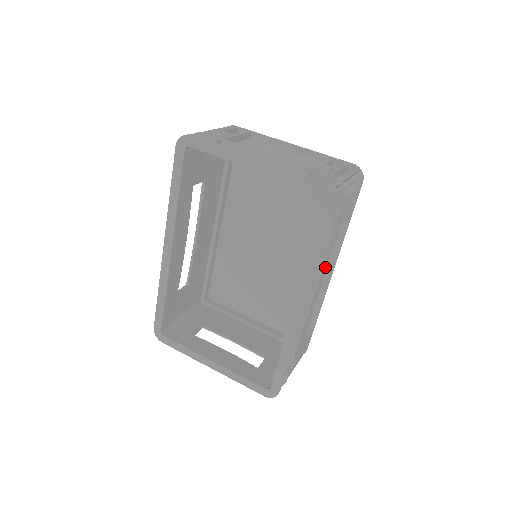
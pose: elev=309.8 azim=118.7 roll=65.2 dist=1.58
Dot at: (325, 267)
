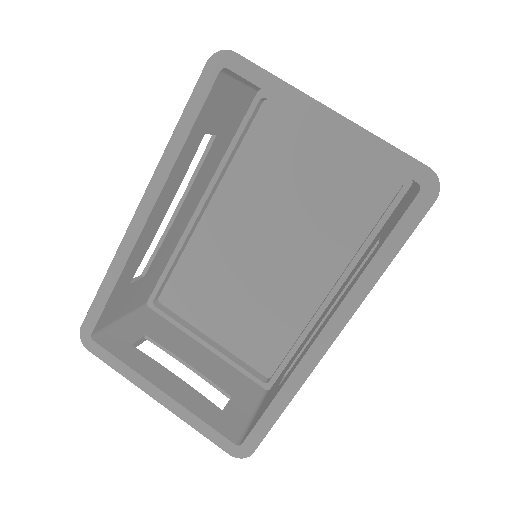
Dot at: occluded
